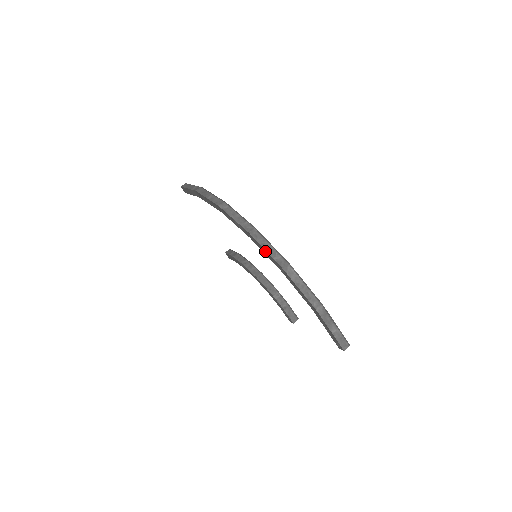
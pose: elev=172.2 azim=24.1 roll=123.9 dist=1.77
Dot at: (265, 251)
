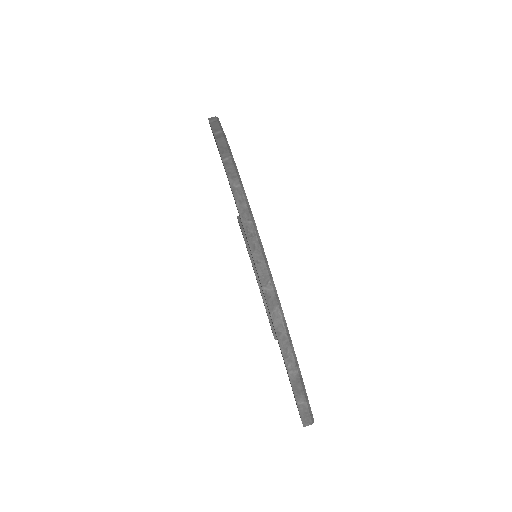
Dot at: (257, 272)
